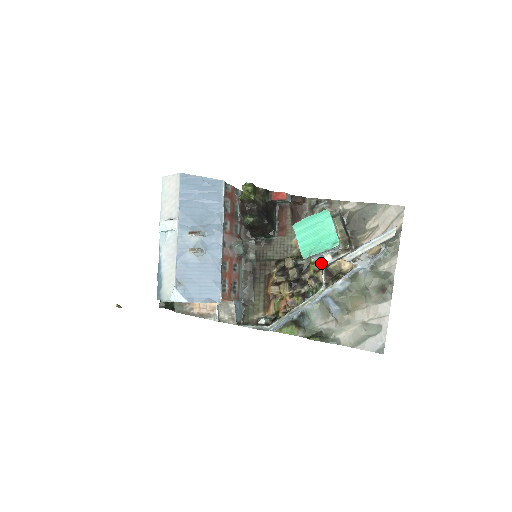
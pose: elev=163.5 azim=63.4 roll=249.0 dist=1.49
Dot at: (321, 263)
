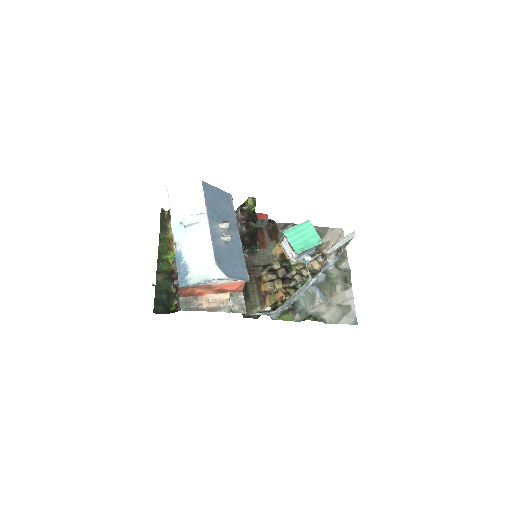
Dot at: (300, 264)
